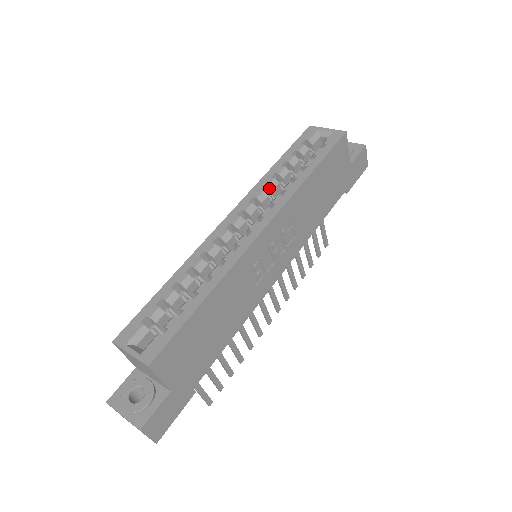
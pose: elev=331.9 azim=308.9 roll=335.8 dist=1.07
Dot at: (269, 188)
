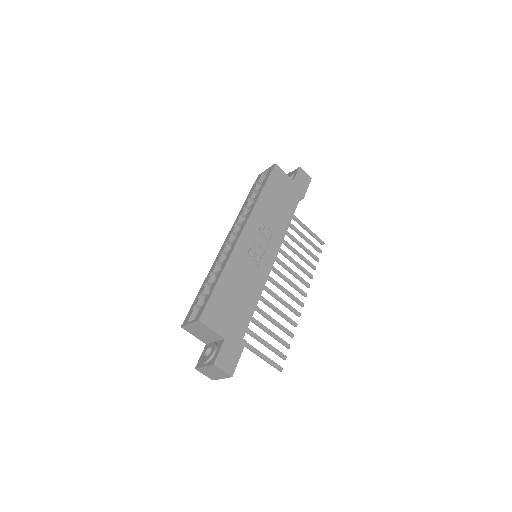
Dot at: (243, 215)
